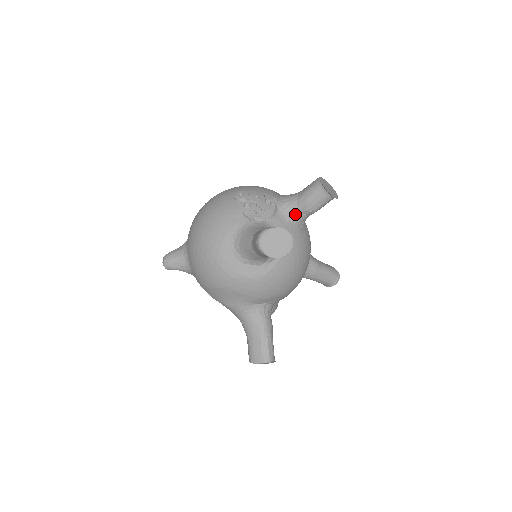
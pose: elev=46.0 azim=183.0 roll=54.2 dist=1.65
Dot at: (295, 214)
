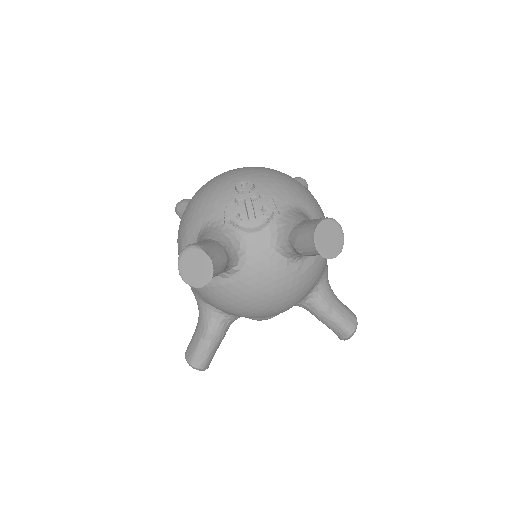
Dot at: (283, 243)
